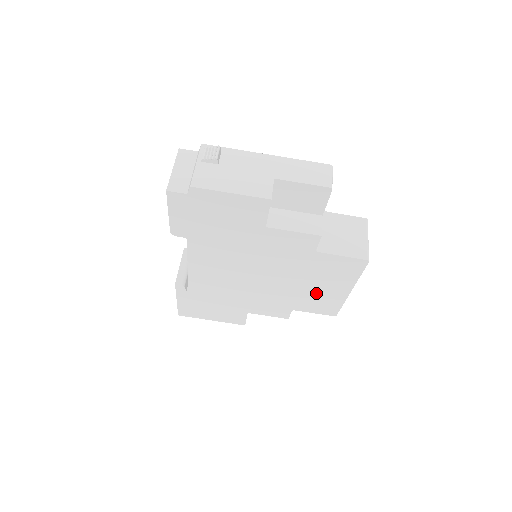
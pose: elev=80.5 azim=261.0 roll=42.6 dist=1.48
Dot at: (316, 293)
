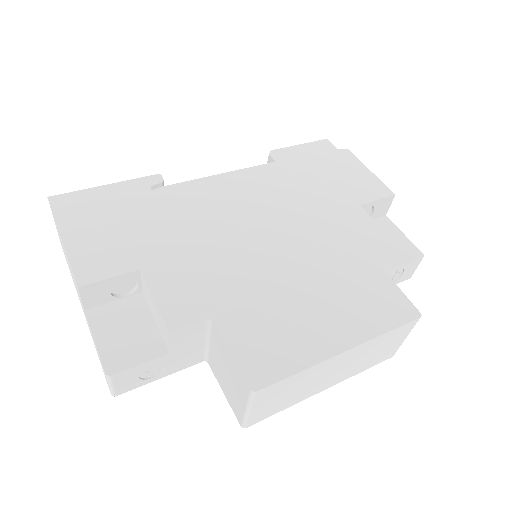
Dot at: (294, 315)
